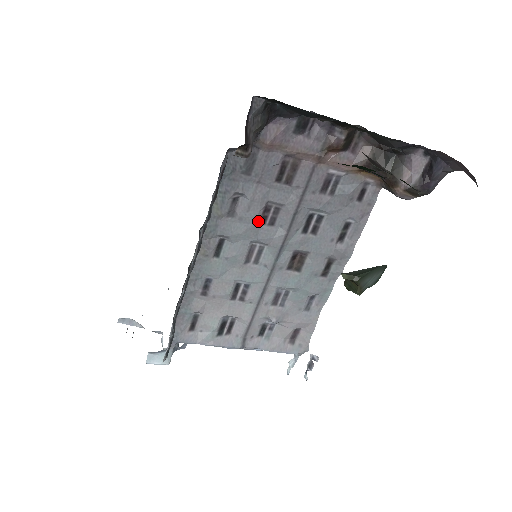
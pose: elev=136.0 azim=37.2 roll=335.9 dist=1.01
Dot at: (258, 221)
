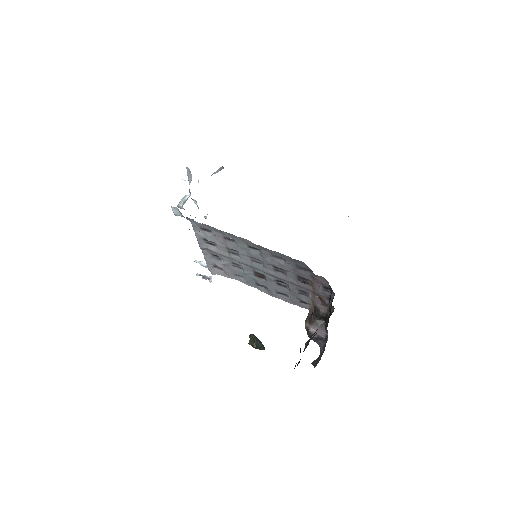
Dot at: (274, 266)
